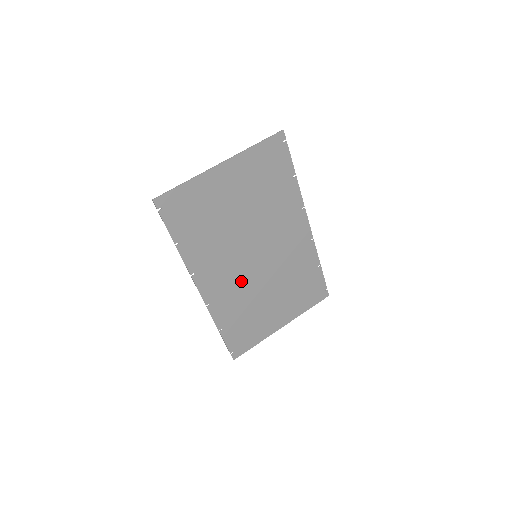
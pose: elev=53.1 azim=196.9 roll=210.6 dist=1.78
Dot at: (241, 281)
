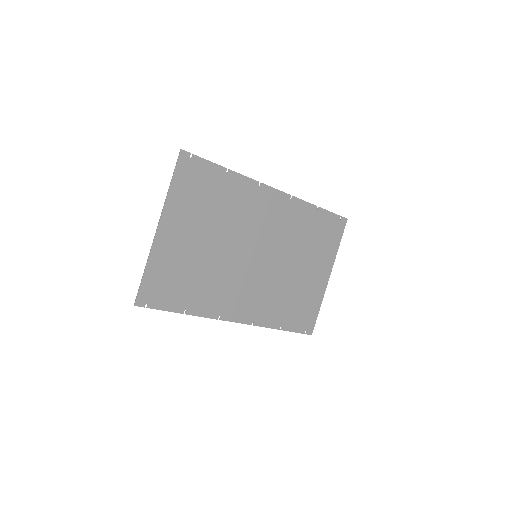
Dot at: (262, 283)
